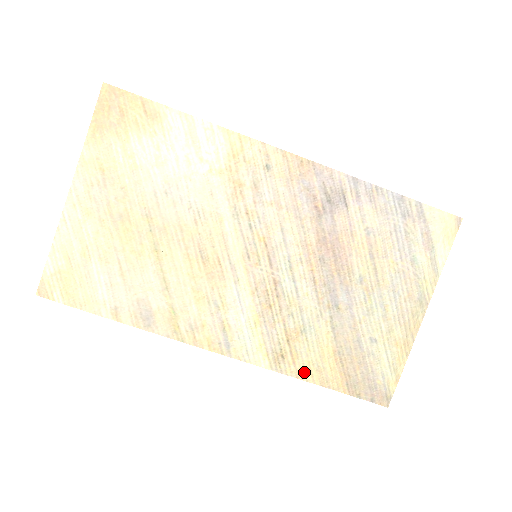
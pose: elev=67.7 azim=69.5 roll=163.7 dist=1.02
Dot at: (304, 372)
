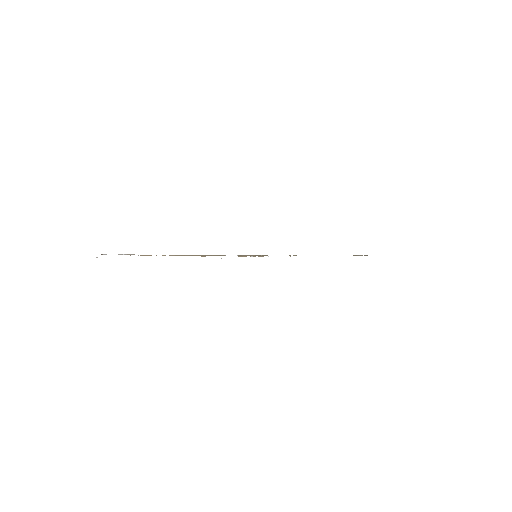
Dot at: occluded
